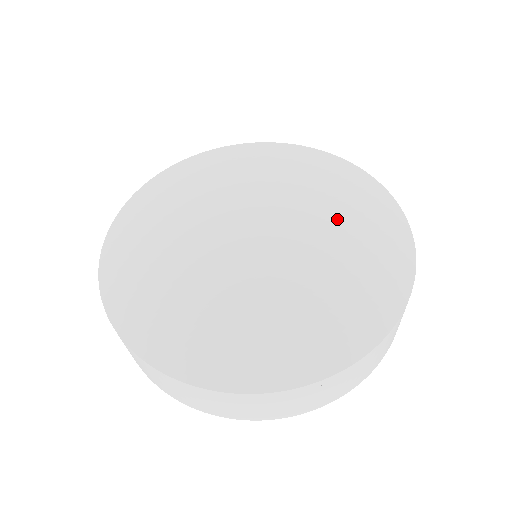
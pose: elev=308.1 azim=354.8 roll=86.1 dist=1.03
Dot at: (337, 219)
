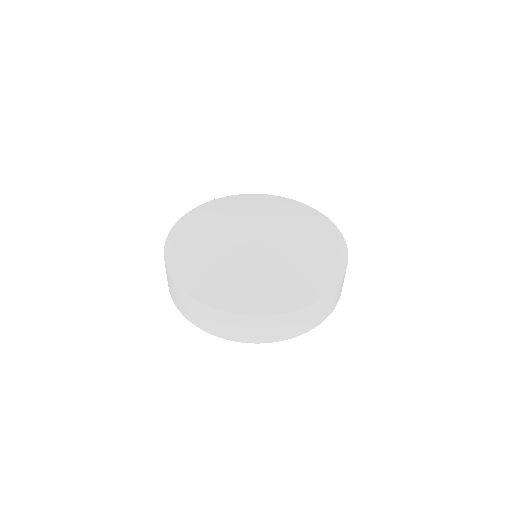
Dot at: (303, 253)
